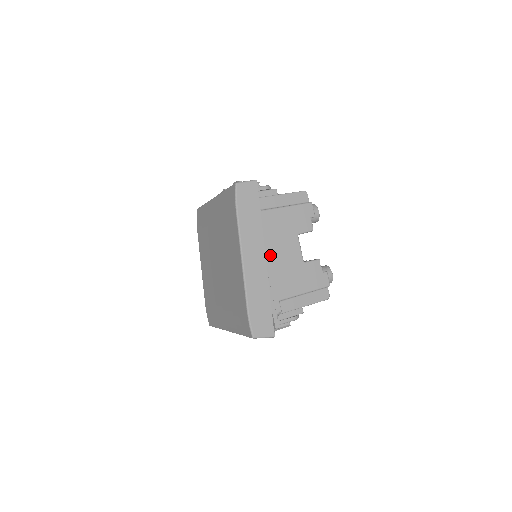
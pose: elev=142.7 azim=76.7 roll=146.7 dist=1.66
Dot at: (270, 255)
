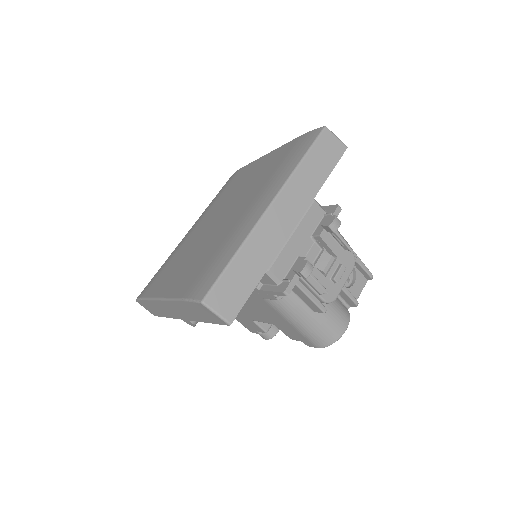
Dot at: occluded
